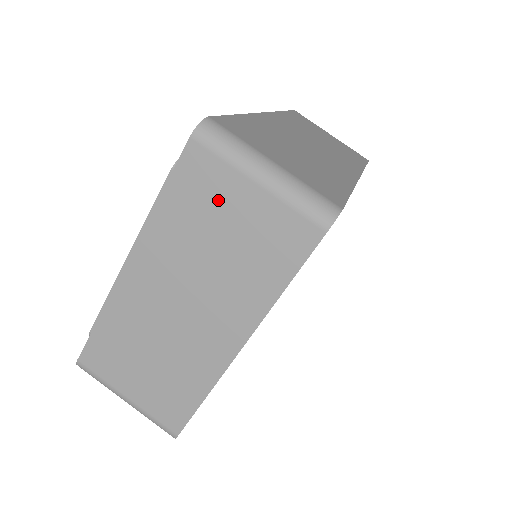
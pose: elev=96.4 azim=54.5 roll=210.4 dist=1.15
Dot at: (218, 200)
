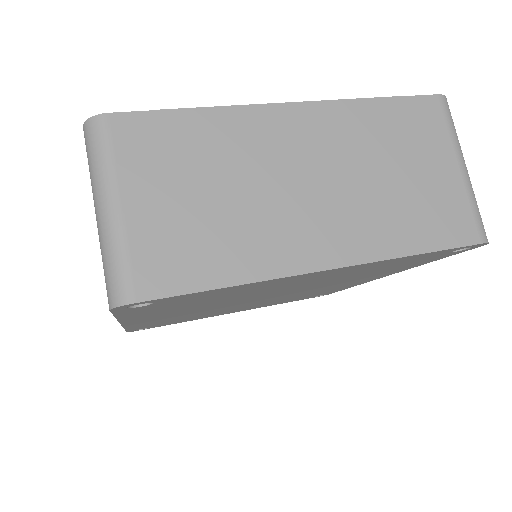
Dot at: (422, 146)
